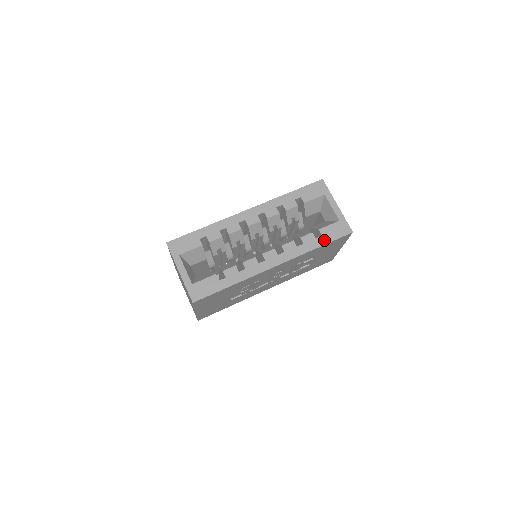
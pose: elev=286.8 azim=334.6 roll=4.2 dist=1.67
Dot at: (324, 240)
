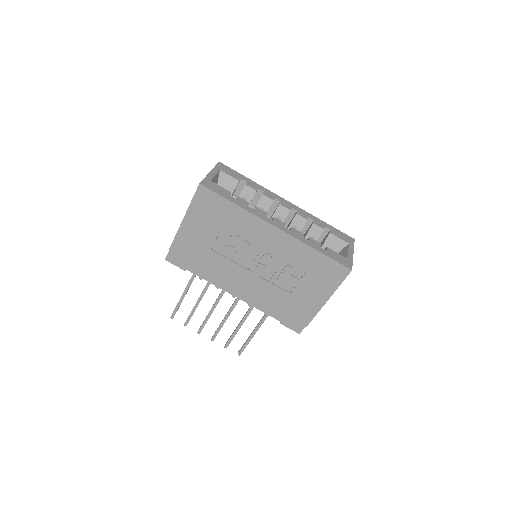
Dot at: (326, 253)
